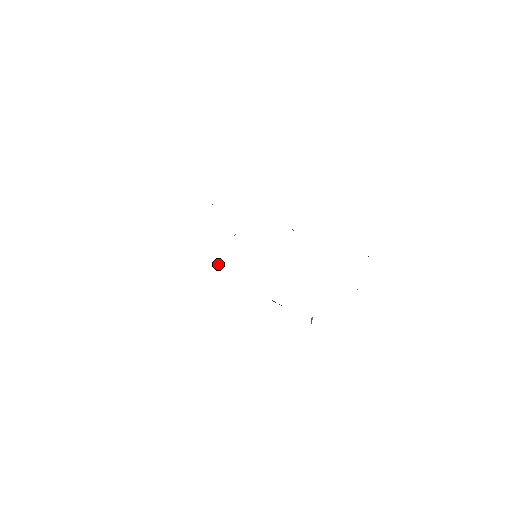
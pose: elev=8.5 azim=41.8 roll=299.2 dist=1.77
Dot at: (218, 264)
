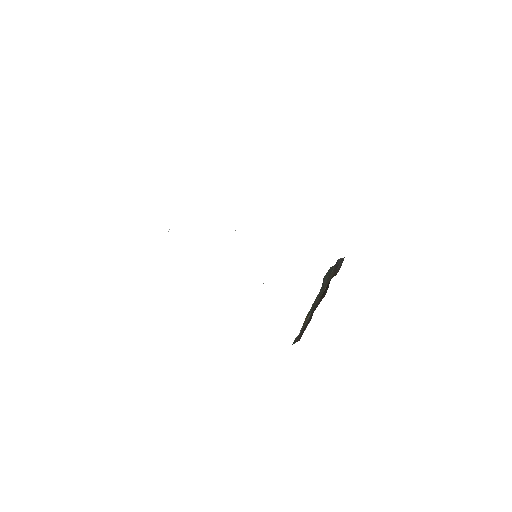
Dot at: occluded
